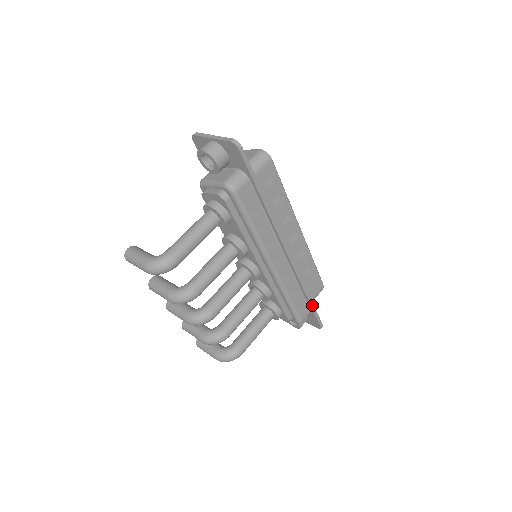
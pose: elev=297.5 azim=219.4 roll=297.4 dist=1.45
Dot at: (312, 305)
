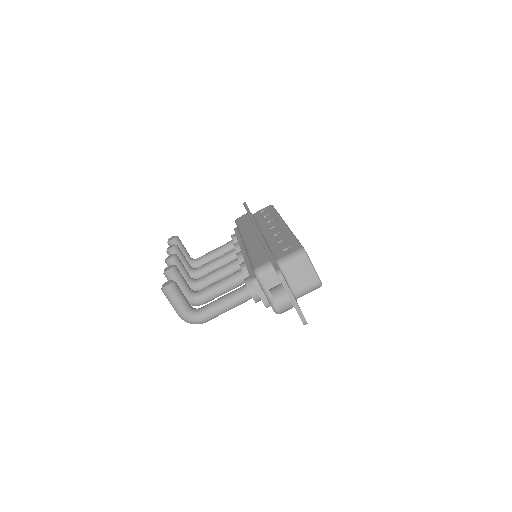
Dot at: occluded
